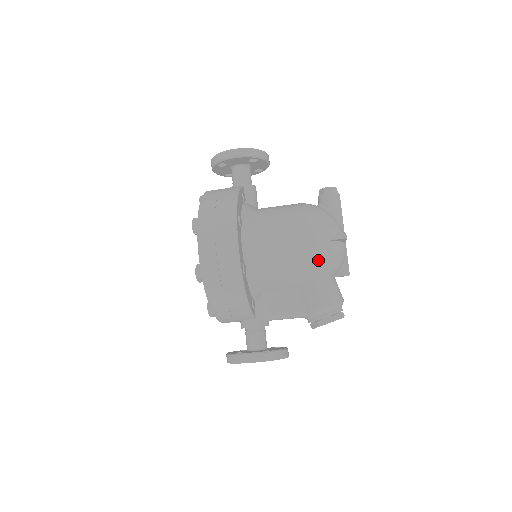
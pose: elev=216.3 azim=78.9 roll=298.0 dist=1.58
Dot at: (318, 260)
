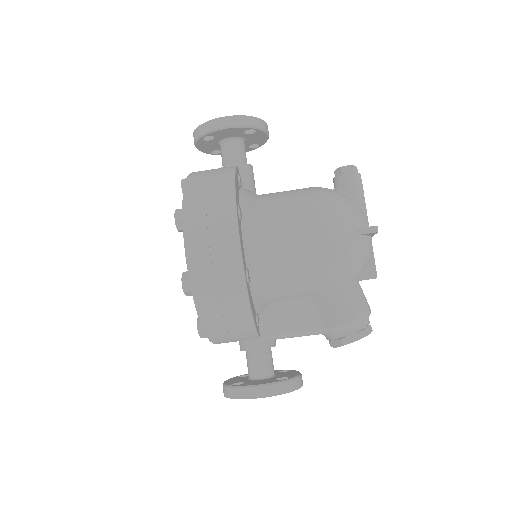
Dot at: (343, 261)
